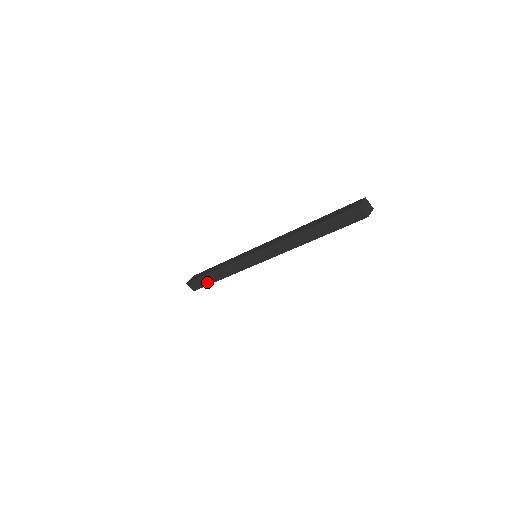
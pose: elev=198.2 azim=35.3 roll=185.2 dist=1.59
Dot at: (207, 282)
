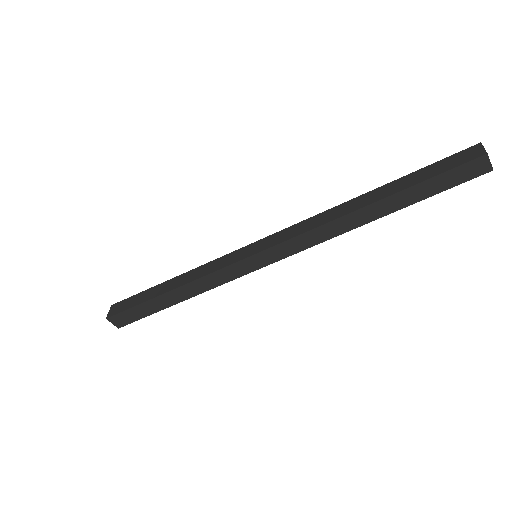
Dot at: (151, 310)
